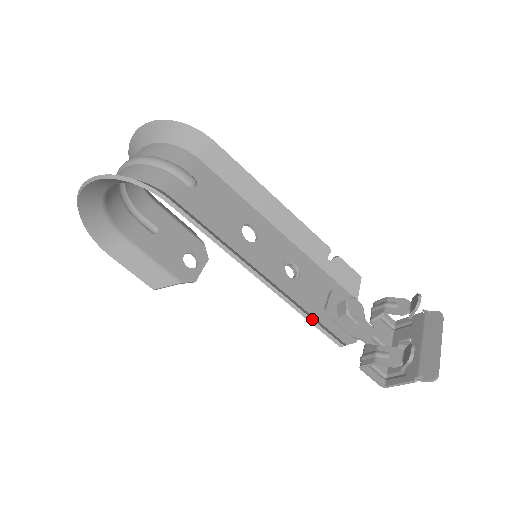
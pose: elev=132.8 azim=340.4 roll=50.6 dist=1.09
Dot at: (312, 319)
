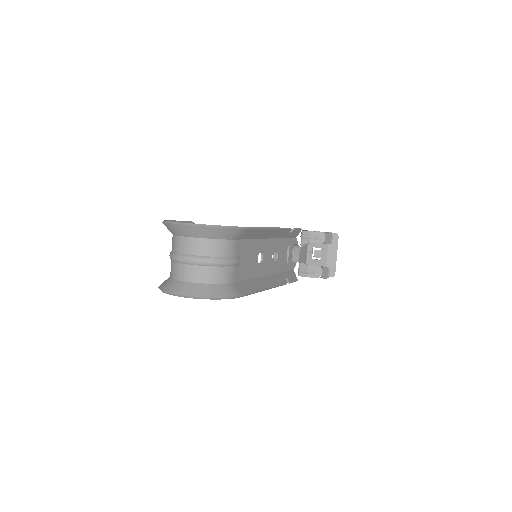
Dot at: (286, 279)
